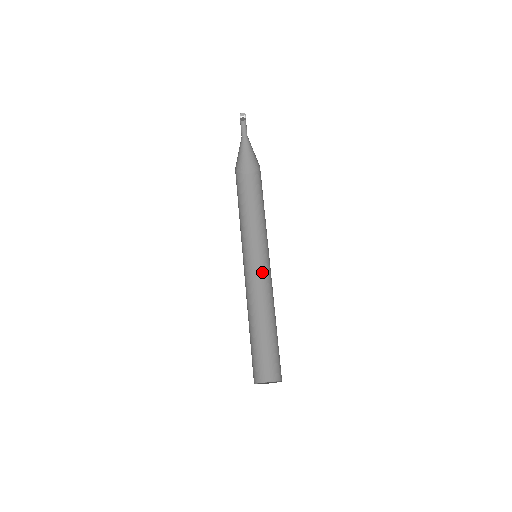
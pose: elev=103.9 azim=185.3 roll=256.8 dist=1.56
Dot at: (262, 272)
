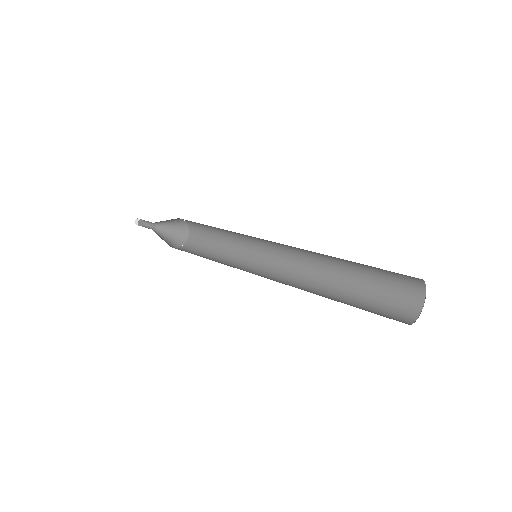
Dot at: occluded
